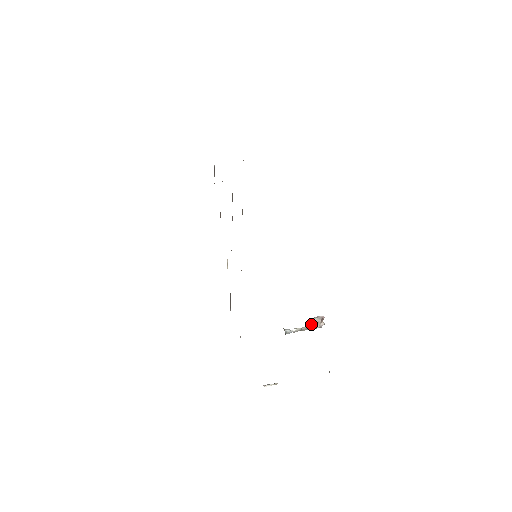
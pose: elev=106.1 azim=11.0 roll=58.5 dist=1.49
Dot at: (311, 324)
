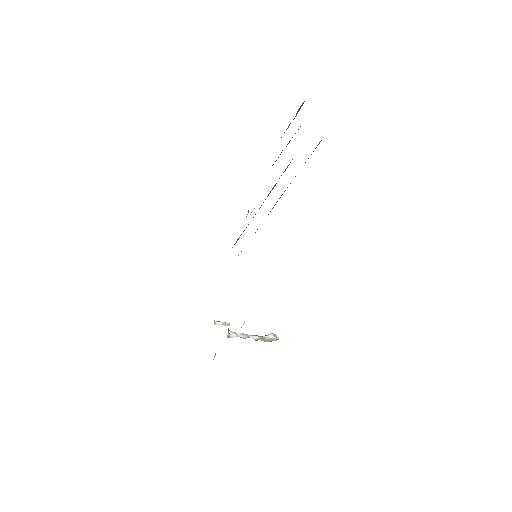
Dot at: (262, 337)
